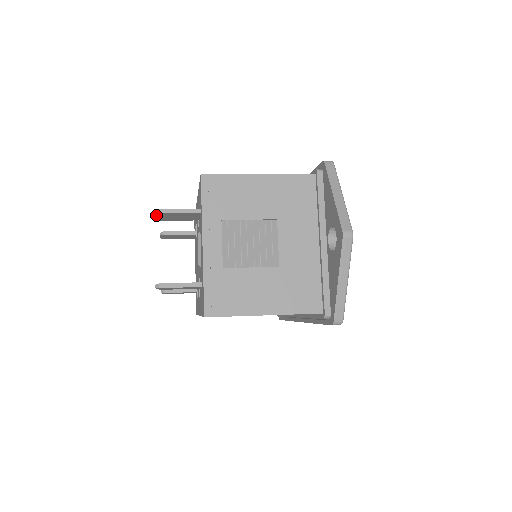
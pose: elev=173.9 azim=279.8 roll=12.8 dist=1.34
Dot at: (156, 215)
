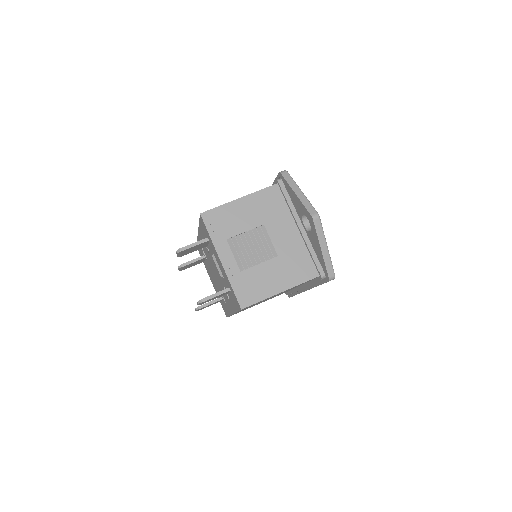
Dot at: (178, 254)
